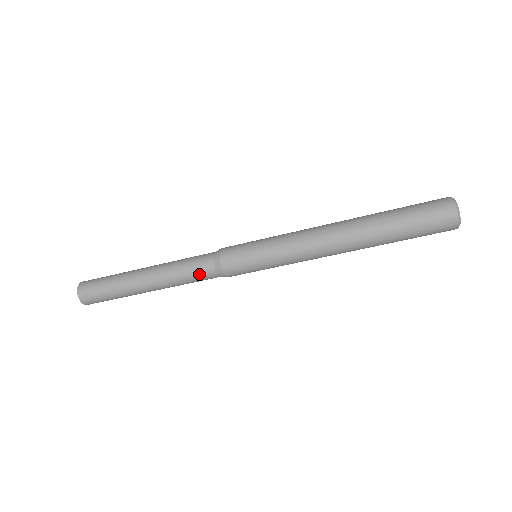
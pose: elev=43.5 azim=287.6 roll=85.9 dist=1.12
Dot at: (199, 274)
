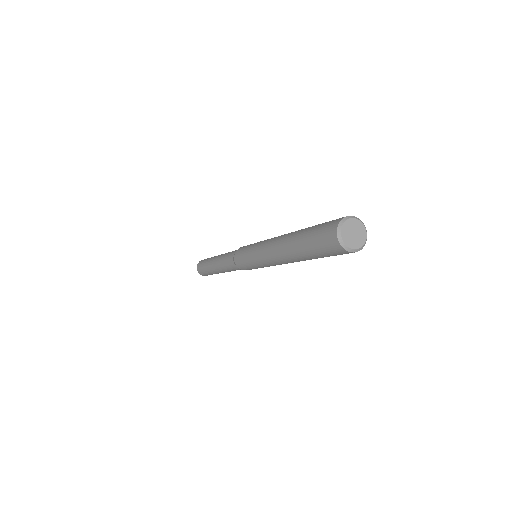
Dot at: (233, 269)
